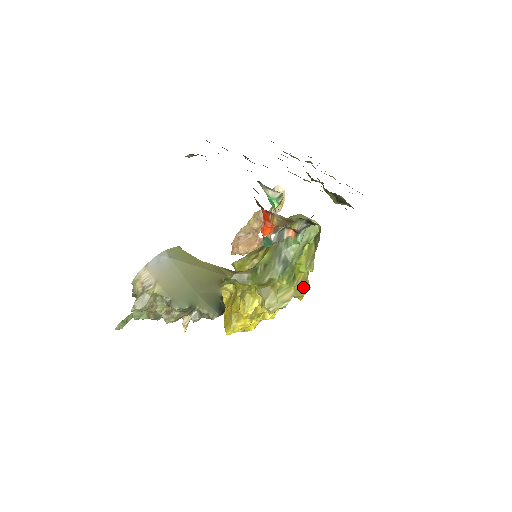
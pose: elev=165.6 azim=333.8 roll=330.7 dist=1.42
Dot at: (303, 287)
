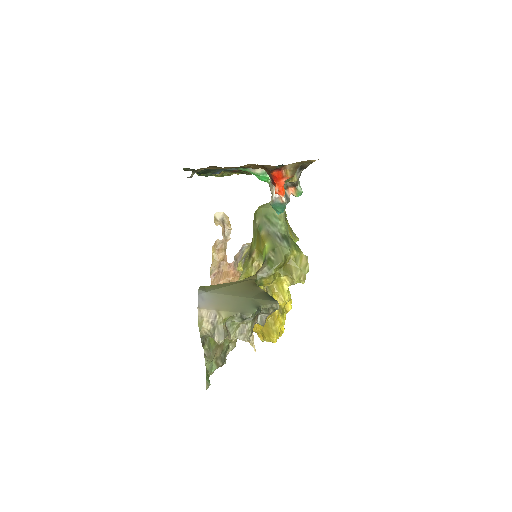
Dot at: occluded
